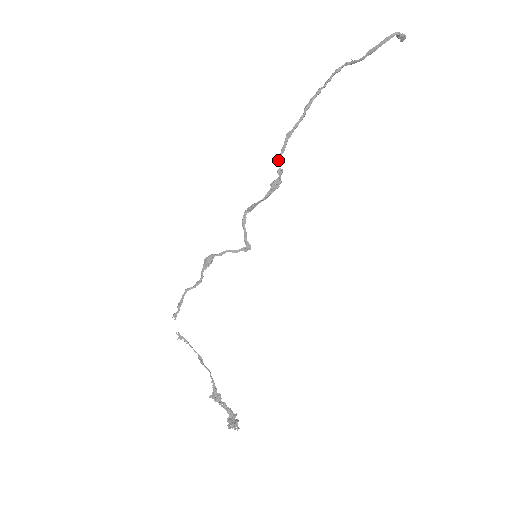
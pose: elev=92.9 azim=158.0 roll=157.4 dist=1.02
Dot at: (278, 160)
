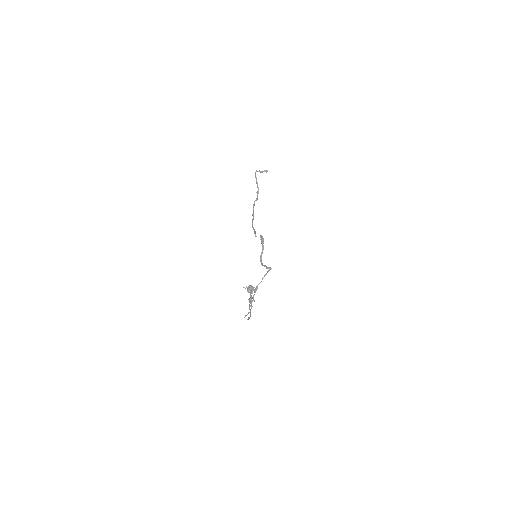
Dot at: occluded
